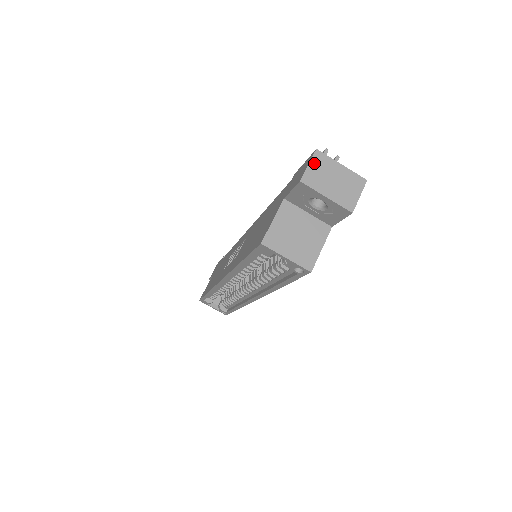
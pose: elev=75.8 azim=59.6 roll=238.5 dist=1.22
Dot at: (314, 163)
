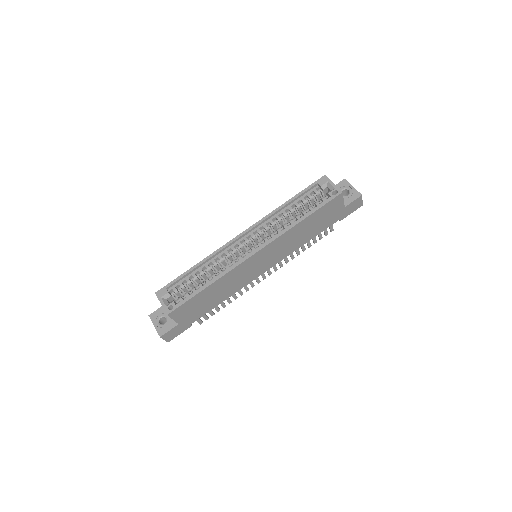
Dot at: occluded
